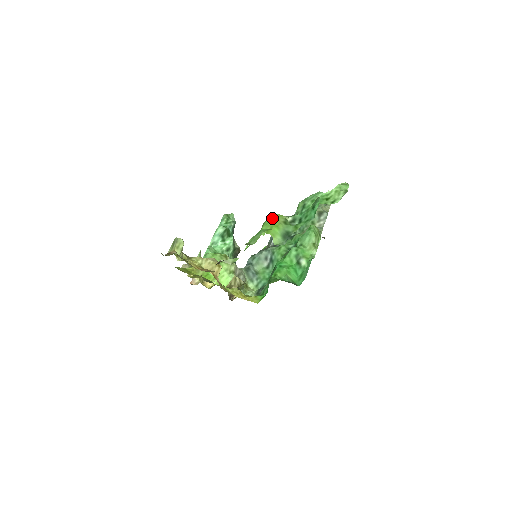
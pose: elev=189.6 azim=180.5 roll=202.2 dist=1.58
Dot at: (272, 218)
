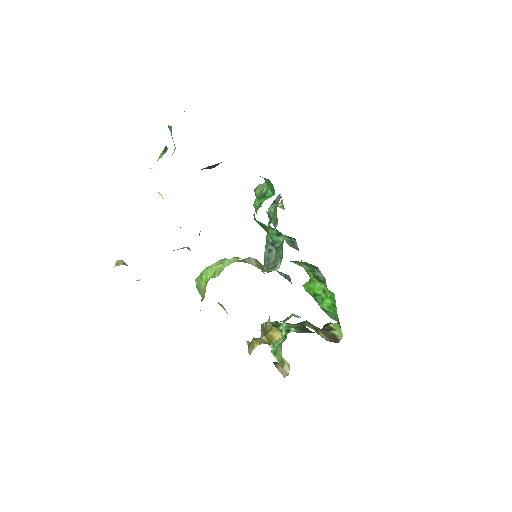
Dot at: occluded
